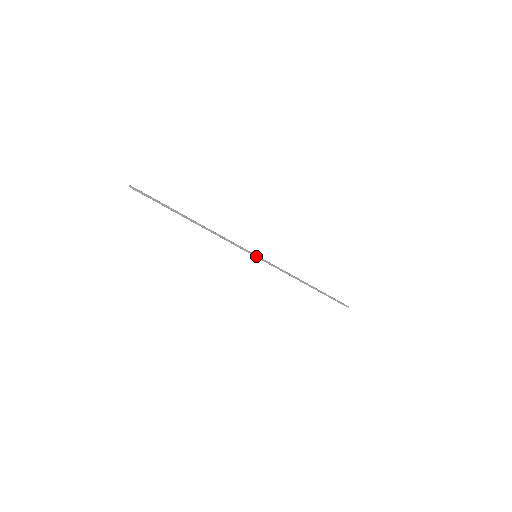
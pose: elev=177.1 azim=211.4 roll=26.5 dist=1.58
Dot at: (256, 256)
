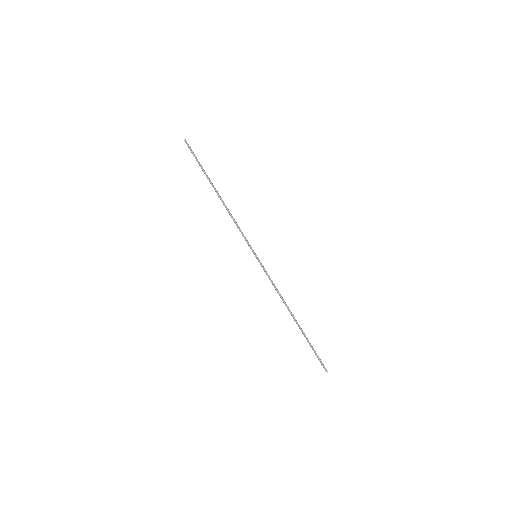
Dot at: (256, 256)
